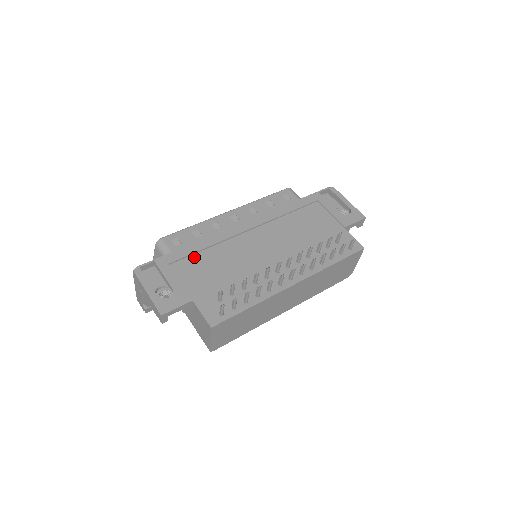
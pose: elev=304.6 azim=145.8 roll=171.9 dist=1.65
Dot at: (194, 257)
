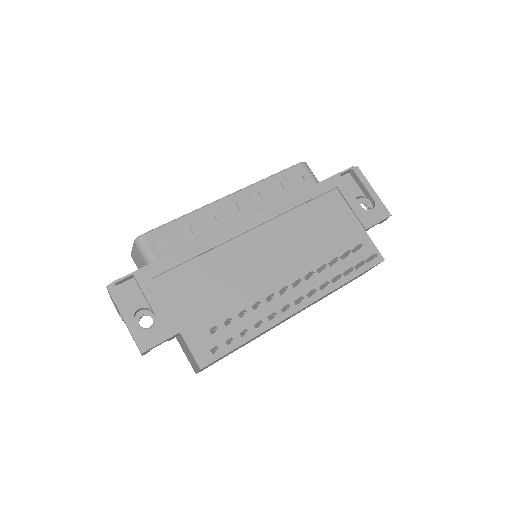
Dot at: (182, 269)
